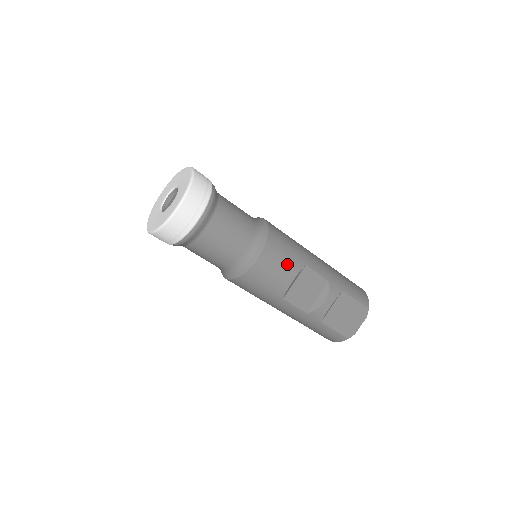
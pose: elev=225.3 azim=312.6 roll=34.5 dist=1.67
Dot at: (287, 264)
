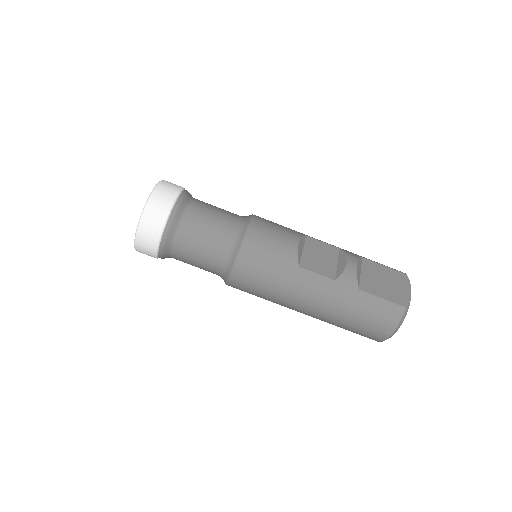
Dot at: (284, 231)
